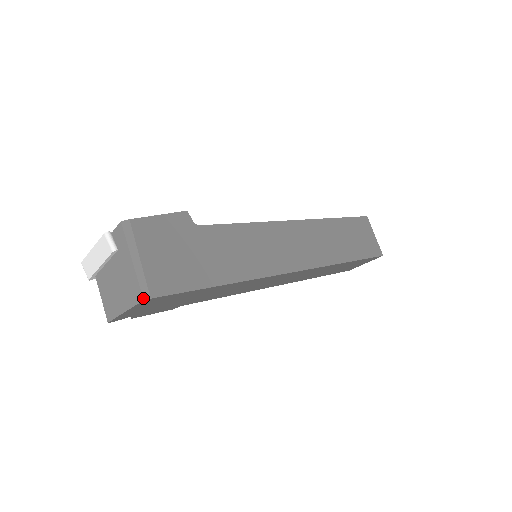
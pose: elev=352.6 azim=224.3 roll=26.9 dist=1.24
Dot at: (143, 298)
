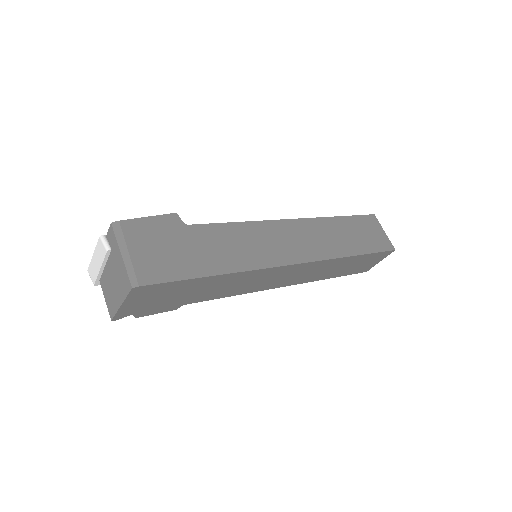
Dot at: (132, 286)
